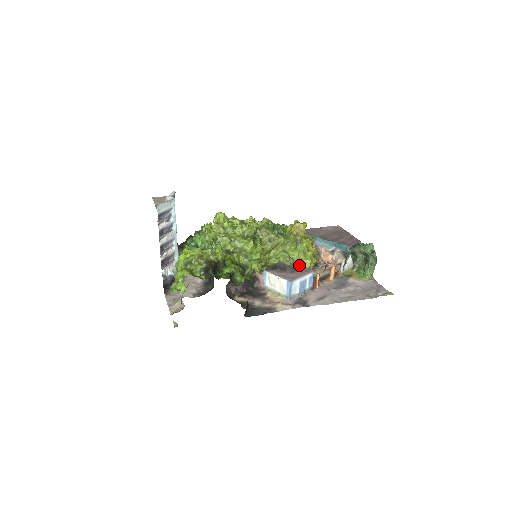
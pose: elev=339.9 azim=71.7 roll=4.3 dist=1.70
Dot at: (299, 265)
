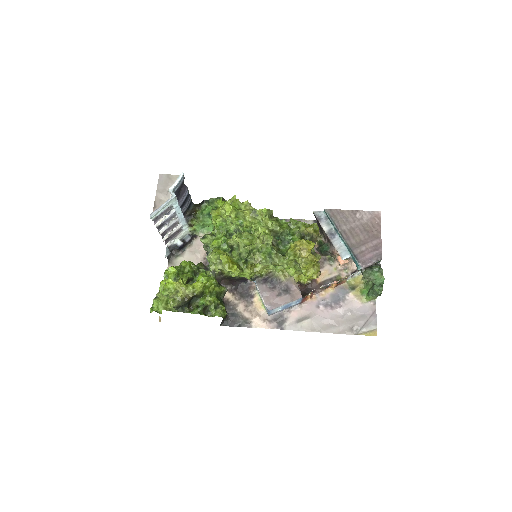
Dot at: (292, 284)
